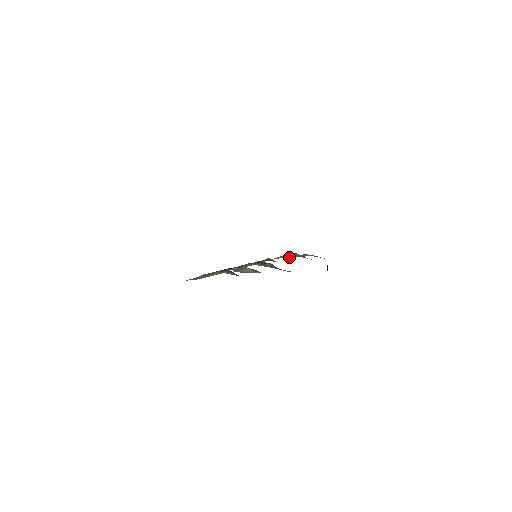
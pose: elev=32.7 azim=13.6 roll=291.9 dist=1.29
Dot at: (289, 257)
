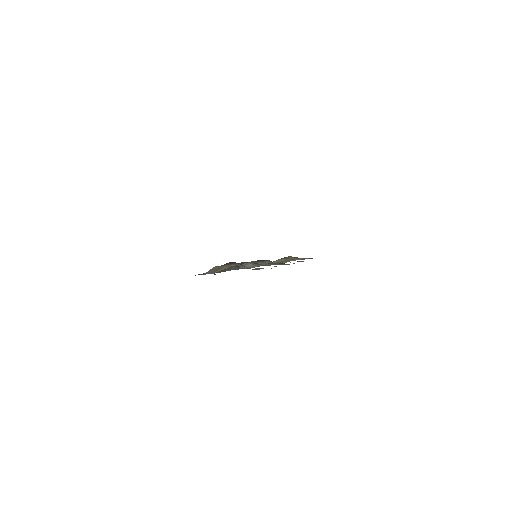
Dot at: (285, 262)
